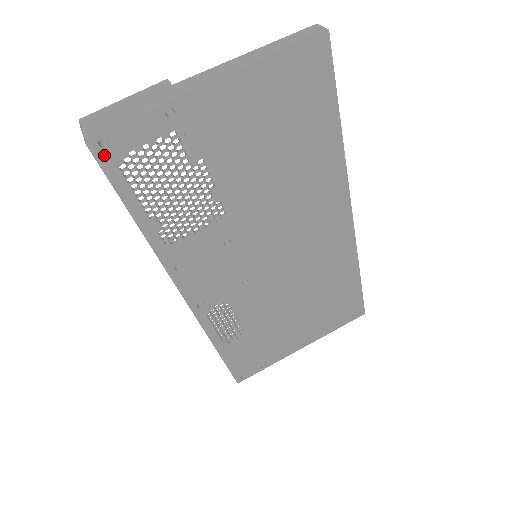
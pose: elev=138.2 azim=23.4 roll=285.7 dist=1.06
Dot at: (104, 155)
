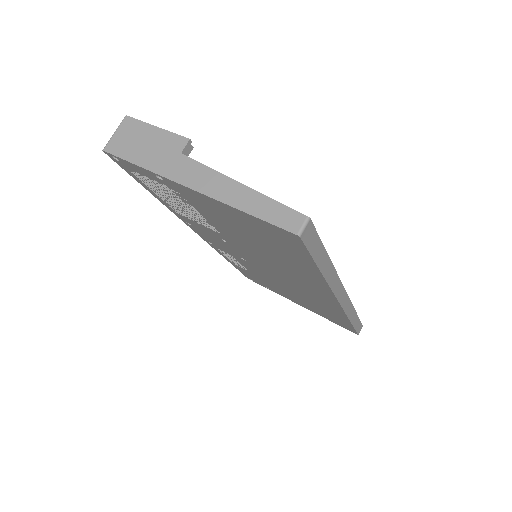
Dot at: (118, 162)
